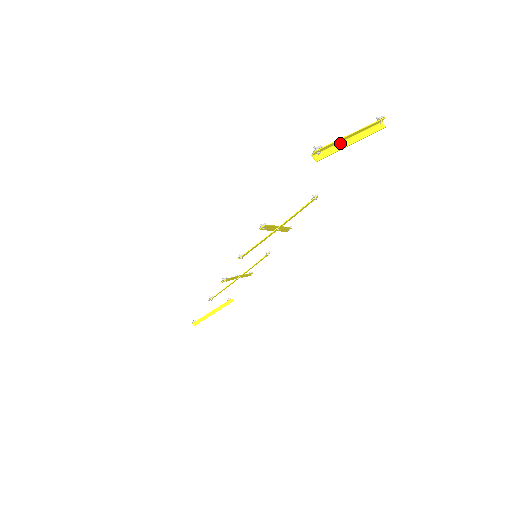
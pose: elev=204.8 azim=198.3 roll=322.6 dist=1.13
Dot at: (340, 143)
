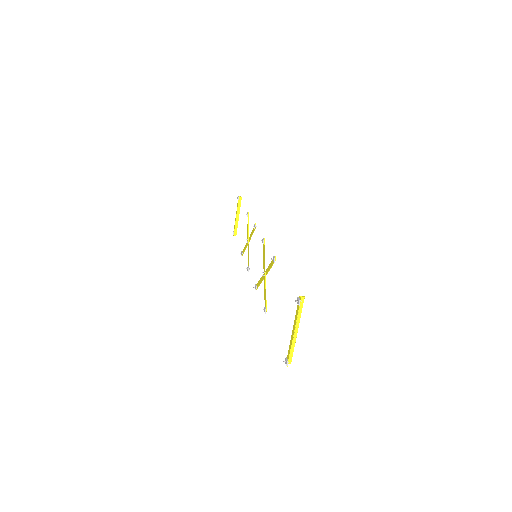
Dot at: (292, 340)
